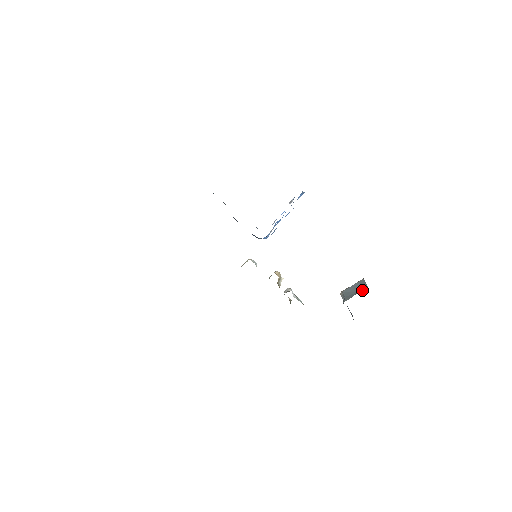
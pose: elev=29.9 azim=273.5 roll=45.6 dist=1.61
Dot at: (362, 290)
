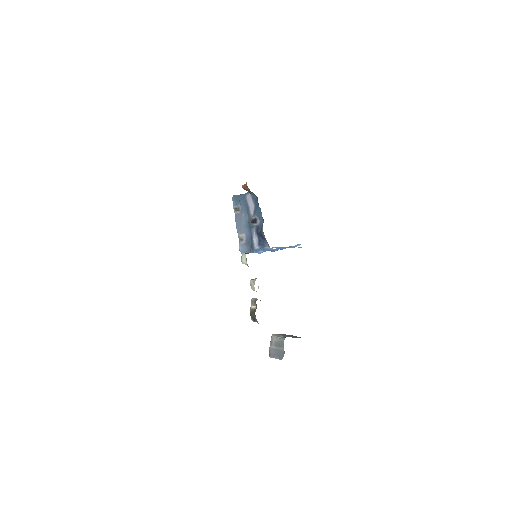
Dot at: occluded
